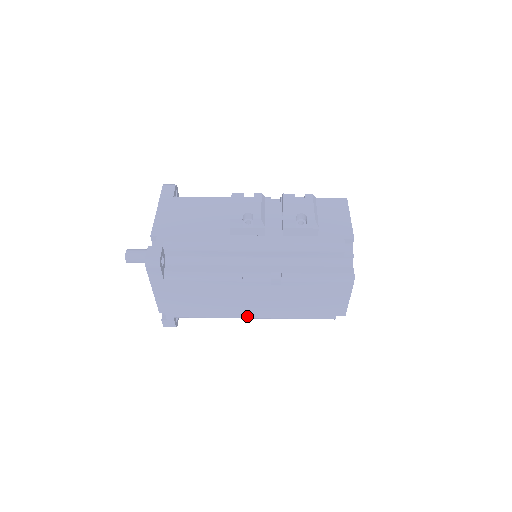
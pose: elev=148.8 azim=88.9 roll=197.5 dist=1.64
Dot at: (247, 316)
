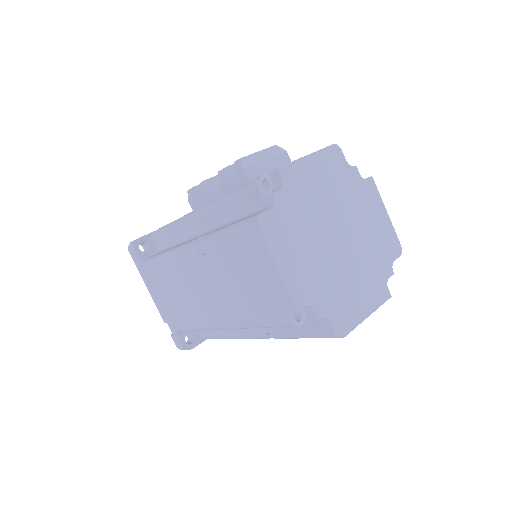
Dot at: (215, 323)
